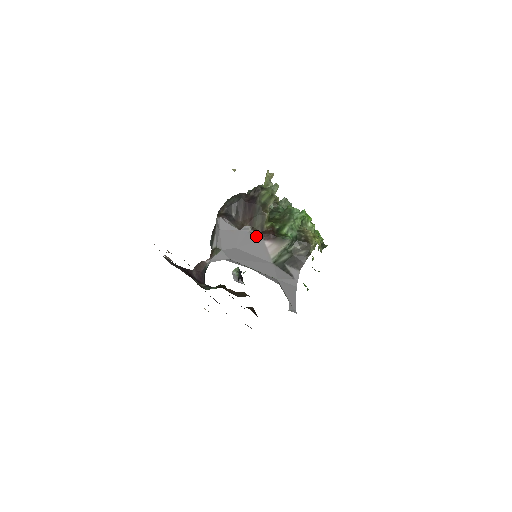
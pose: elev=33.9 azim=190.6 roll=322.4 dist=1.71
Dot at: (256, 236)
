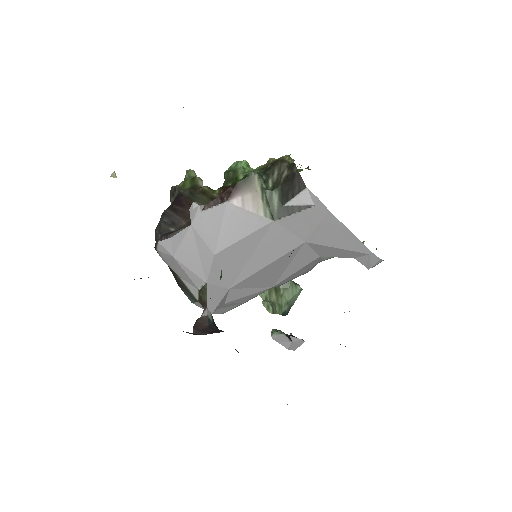
Dot at: (214, 207)
